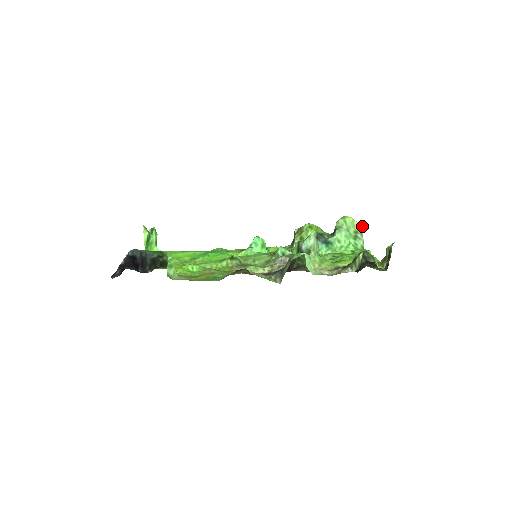
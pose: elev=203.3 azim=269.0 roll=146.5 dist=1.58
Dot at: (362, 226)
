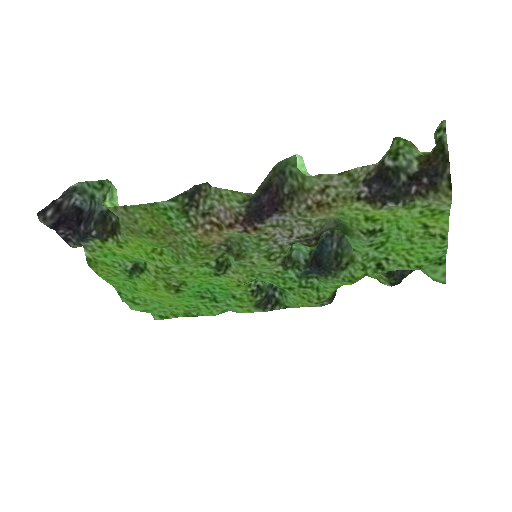
Dot at: occluded
